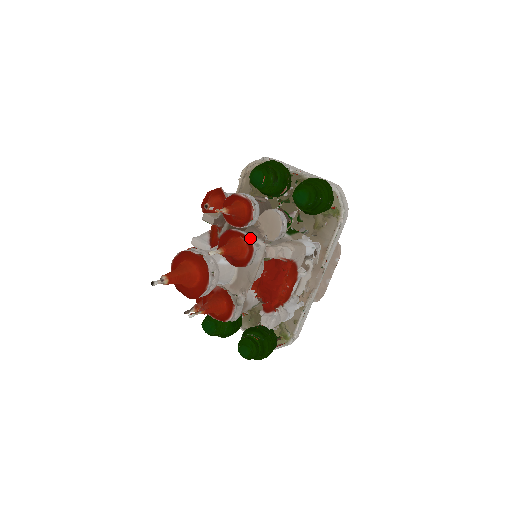
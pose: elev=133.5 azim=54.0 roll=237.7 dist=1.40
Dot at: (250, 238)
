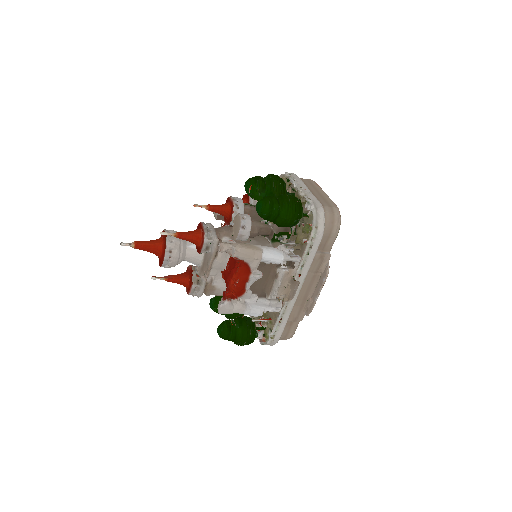
Dot at: (204, 231)
